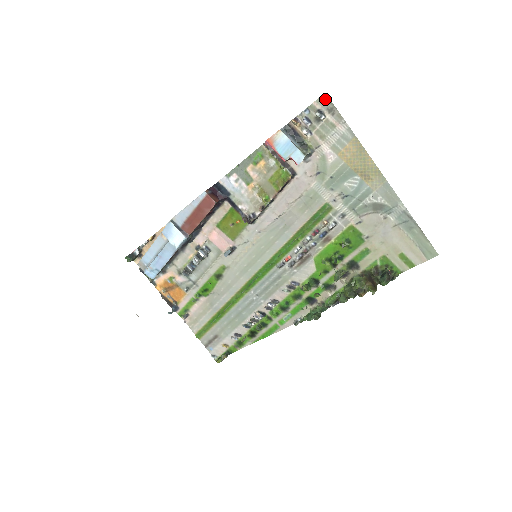
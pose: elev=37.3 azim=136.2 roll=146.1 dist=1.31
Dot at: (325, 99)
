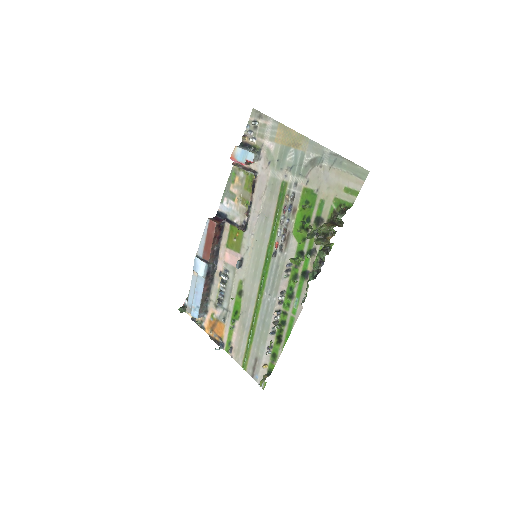
Dot at: (254, 112)
